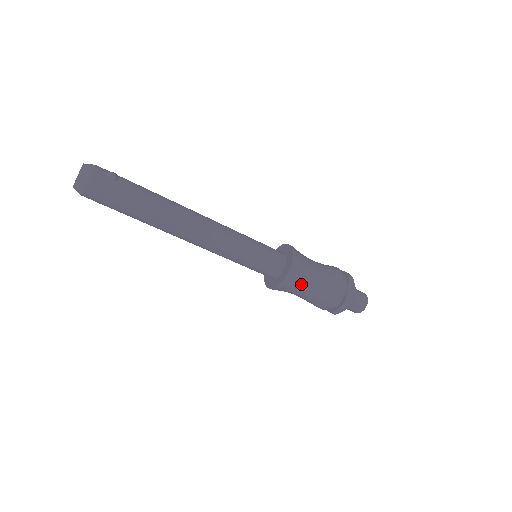
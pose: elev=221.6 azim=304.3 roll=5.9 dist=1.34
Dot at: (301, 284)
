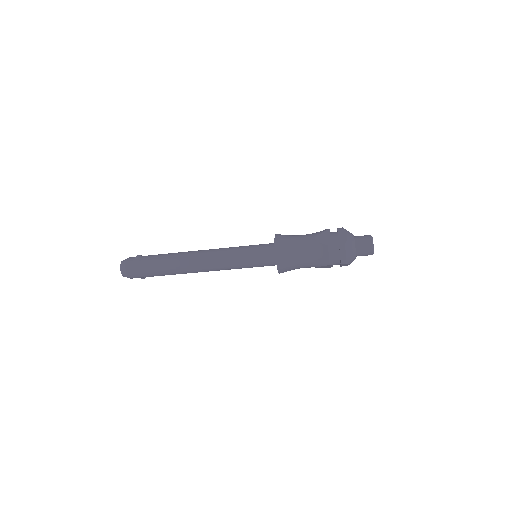
Dot at: (294, 253)
